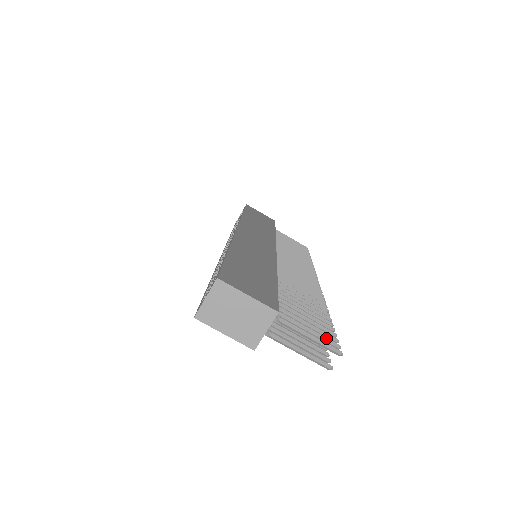
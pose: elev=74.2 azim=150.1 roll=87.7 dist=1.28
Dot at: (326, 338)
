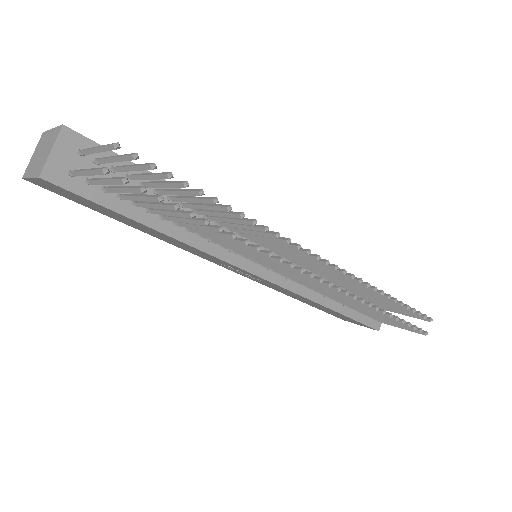
Dot at: (127, 154)
